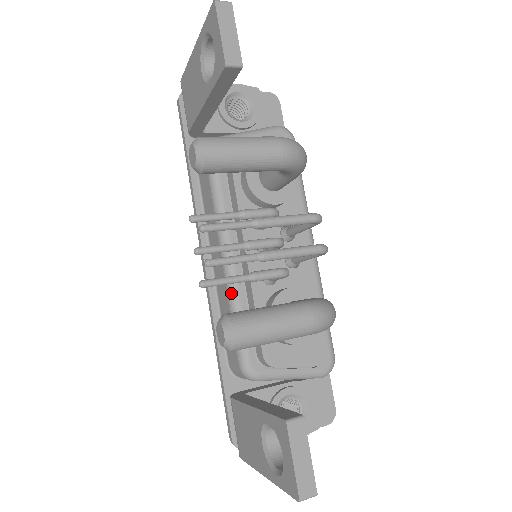
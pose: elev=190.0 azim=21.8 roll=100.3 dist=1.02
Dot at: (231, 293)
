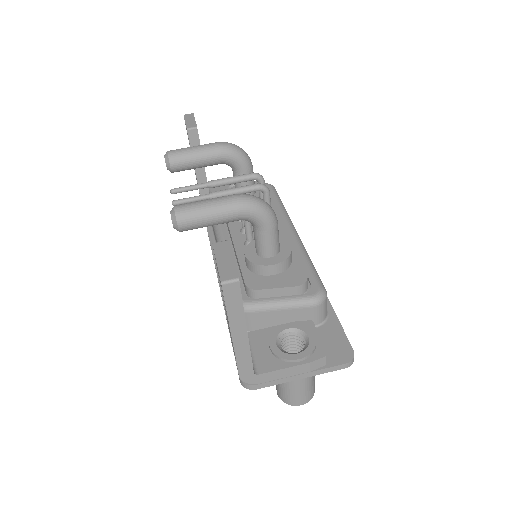
Dot at: occluded
